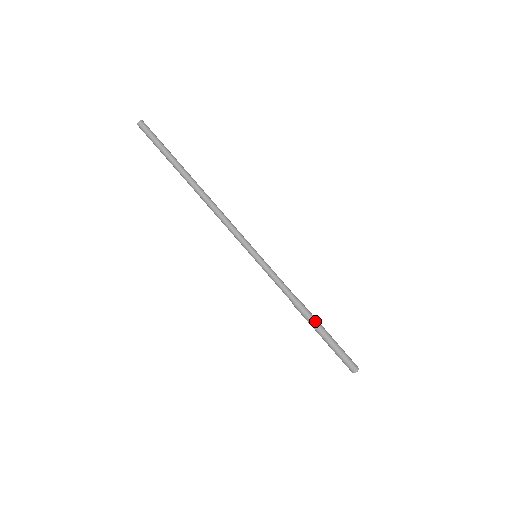
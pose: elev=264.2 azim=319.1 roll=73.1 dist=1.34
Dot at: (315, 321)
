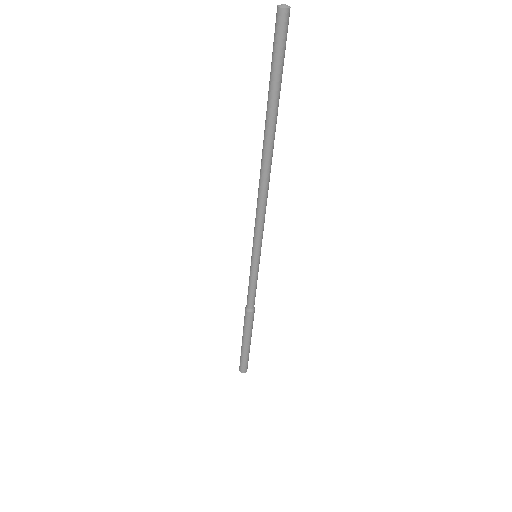
Dot at: (250, 331)
